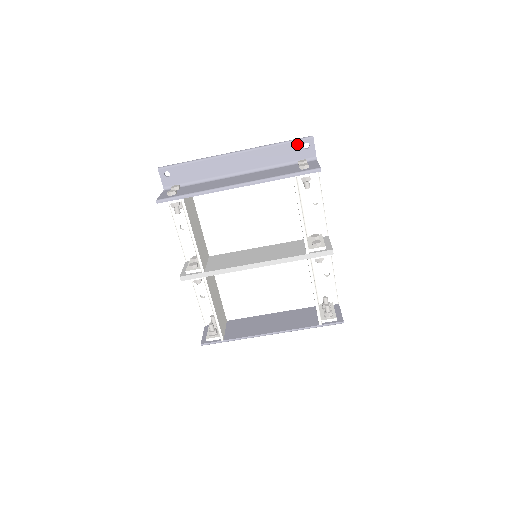
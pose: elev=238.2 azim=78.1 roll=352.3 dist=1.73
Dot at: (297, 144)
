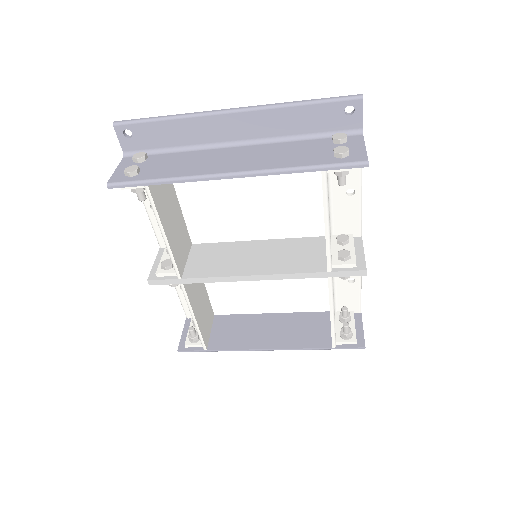
Dot at: (334, 106)
